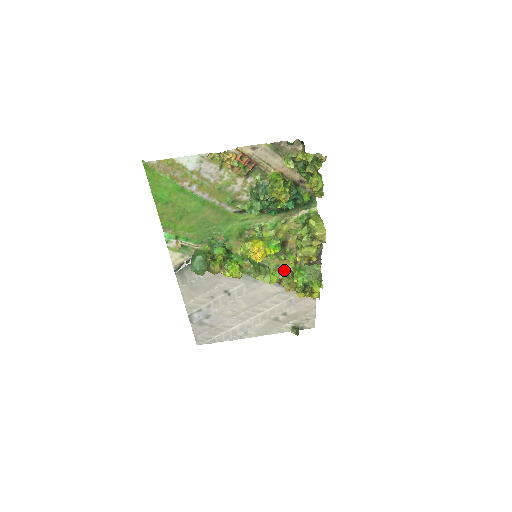
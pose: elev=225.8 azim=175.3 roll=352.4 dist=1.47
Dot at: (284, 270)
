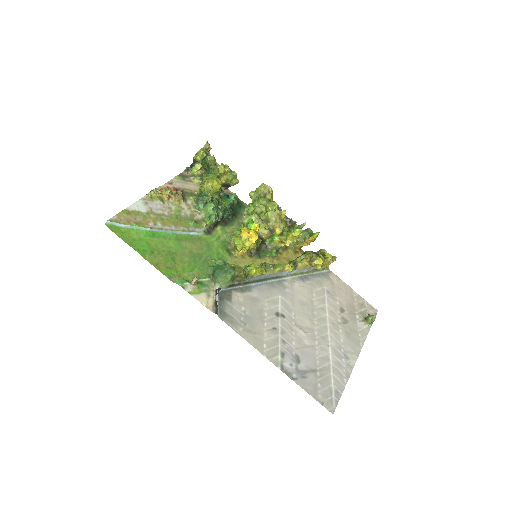
Dot at: occluded
